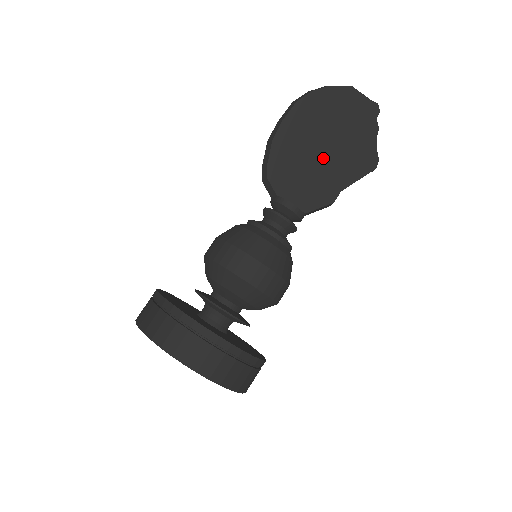
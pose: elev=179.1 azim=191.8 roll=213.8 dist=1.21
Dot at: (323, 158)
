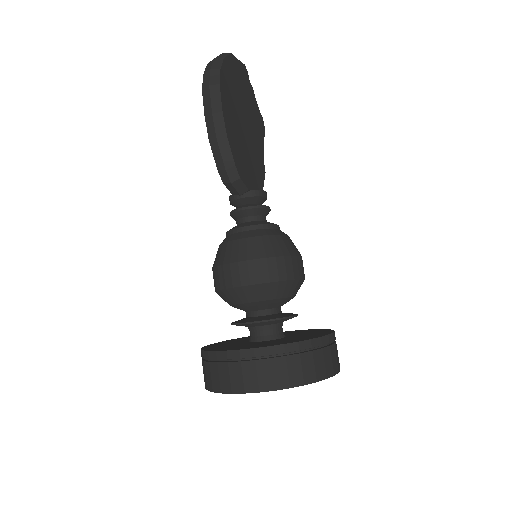
Dot at: (248, 135)
